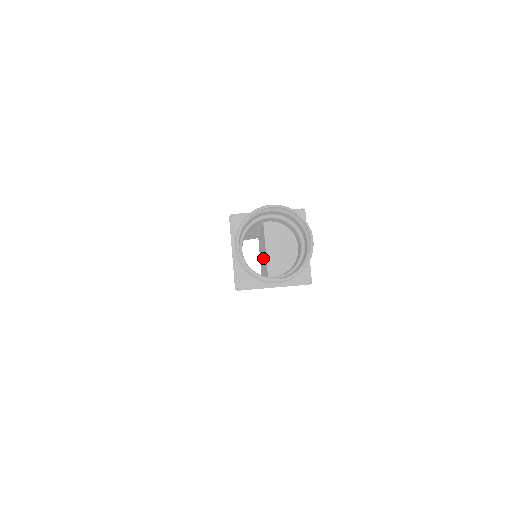
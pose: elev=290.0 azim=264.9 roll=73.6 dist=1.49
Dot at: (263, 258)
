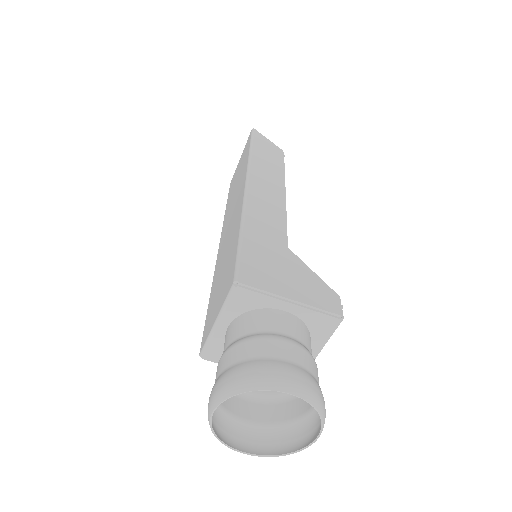
Dot at: occluded
